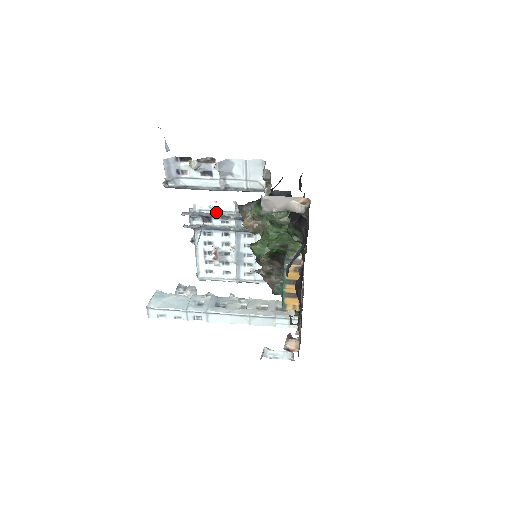
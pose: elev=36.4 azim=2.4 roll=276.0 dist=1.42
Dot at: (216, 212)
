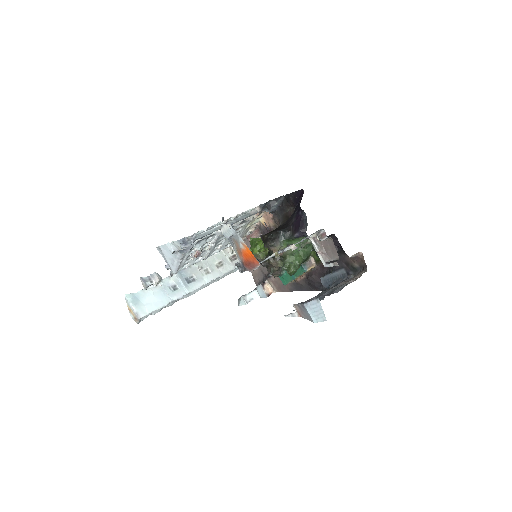
Dot at: (208, 230)
